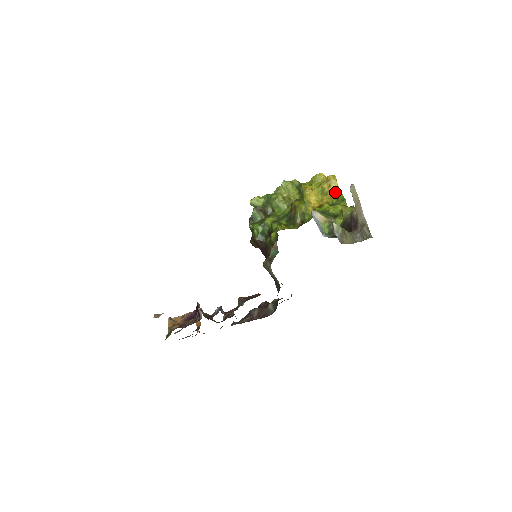
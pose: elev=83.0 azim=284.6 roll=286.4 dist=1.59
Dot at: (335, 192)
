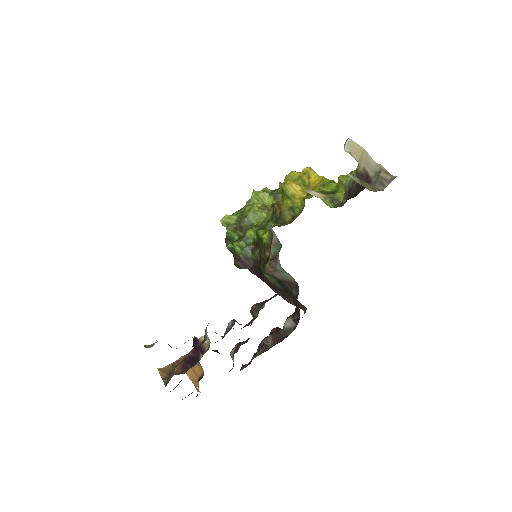
Dot at: (317, 181)
